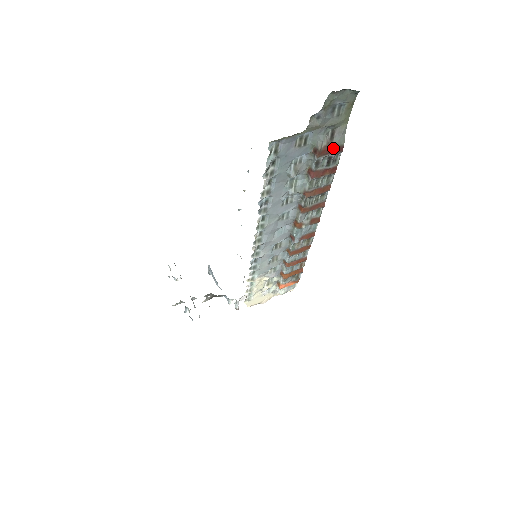
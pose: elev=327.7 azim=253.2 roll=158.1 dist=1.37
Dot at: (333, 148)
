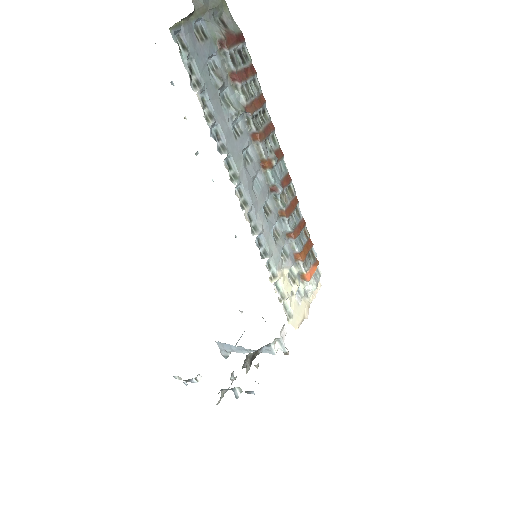
Dot at: (234, 36)
